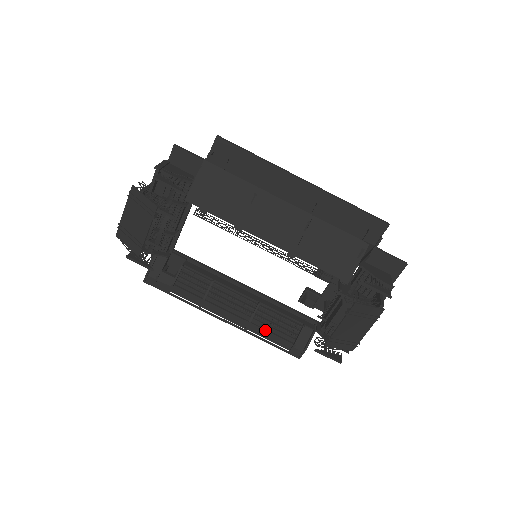
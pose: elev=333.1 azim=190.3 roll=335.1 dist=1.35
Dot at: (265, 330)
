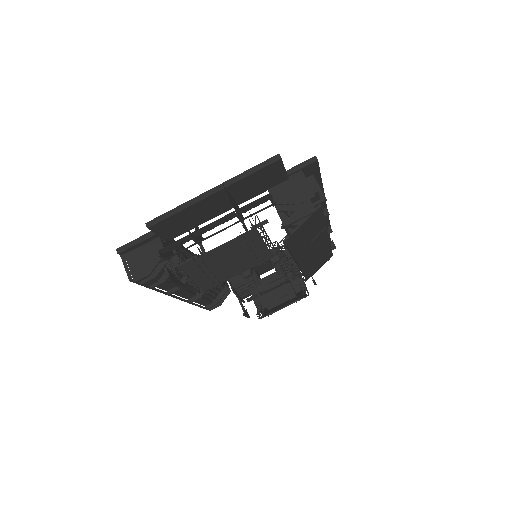
Dot at: (203, 298)
